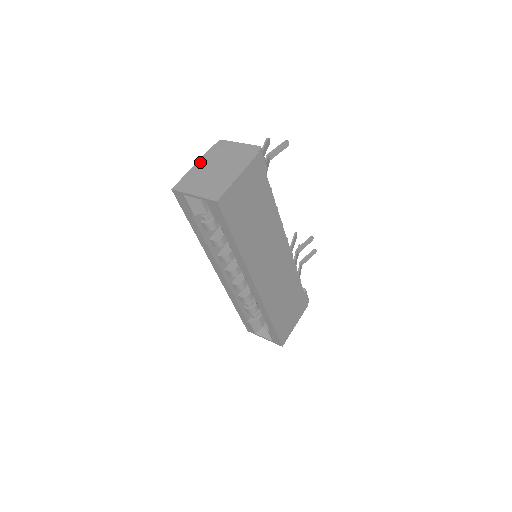
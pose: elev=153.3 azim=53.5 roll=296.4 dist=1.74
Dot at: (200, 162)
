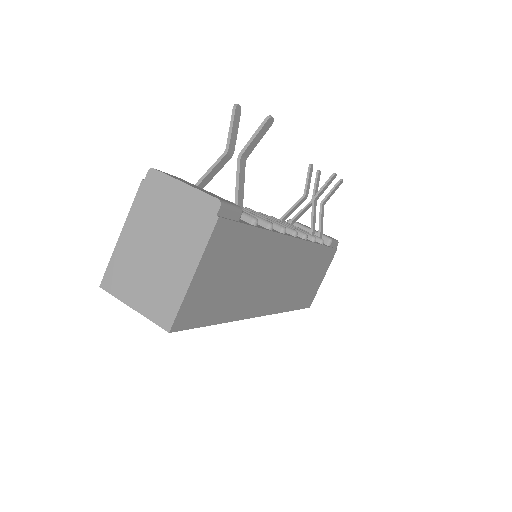
Dot at: (128, 226)
